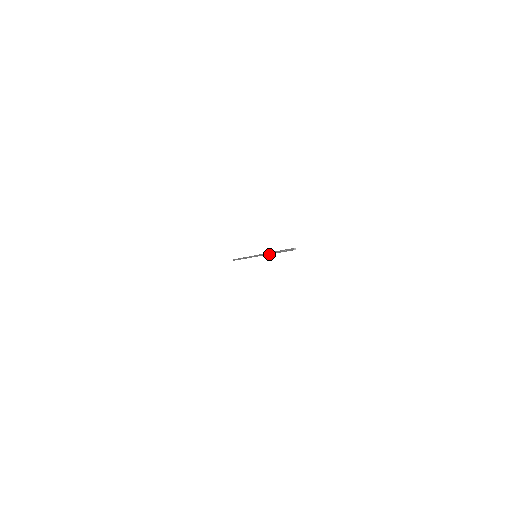
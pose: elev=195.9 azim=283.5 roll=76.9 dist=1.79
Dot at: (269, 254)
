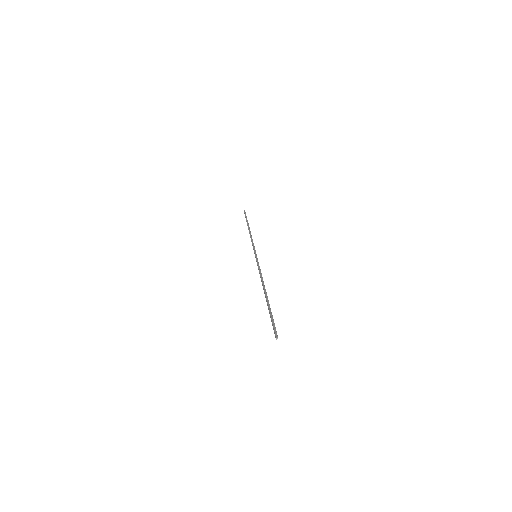
Dot at: (263, 284)
